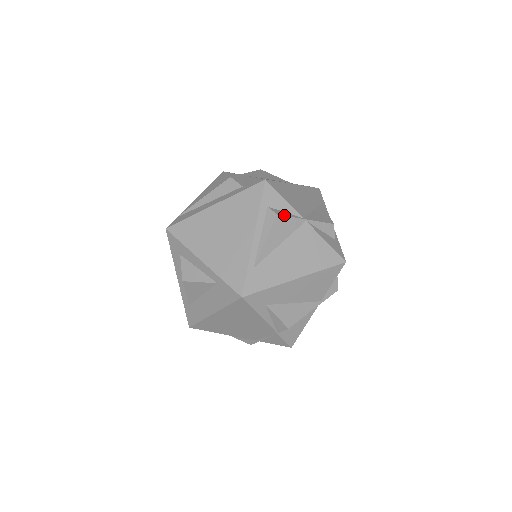
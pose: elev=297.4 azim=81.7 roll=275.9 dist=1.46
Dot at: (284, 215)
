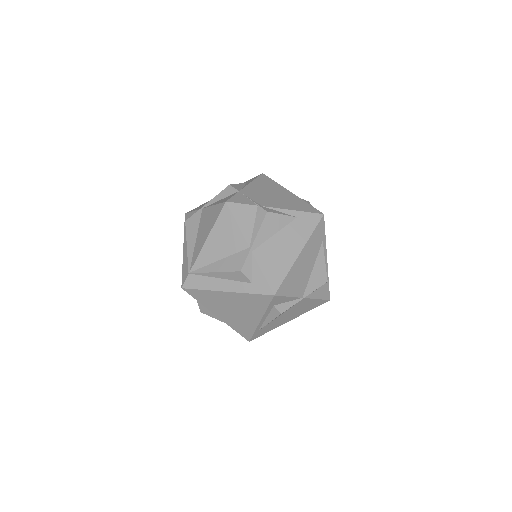
Dot at: (287, 309)
